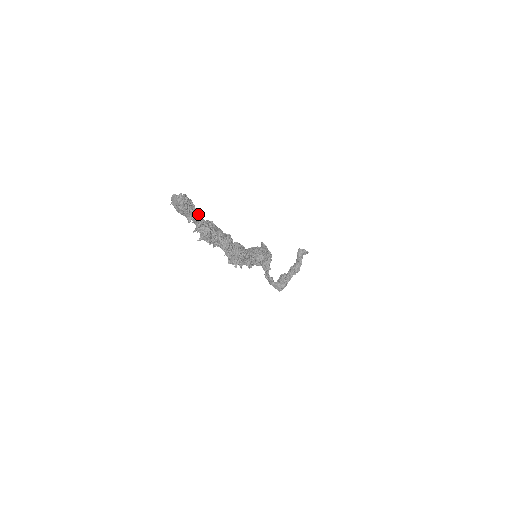
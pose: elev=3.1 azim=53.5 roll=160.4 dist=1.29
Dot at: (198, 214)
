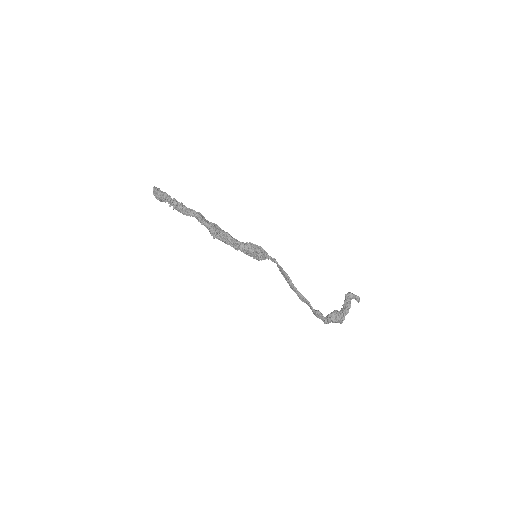
Dot at: (167, 194)
